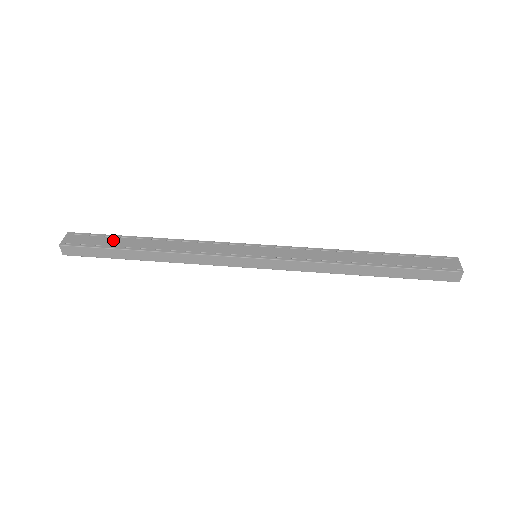
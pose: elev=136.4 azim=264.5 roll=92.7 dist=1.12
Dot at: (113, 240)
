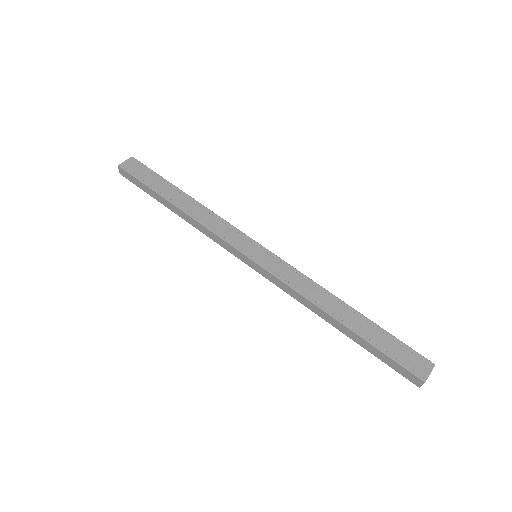
Dot at: (157, 181)
